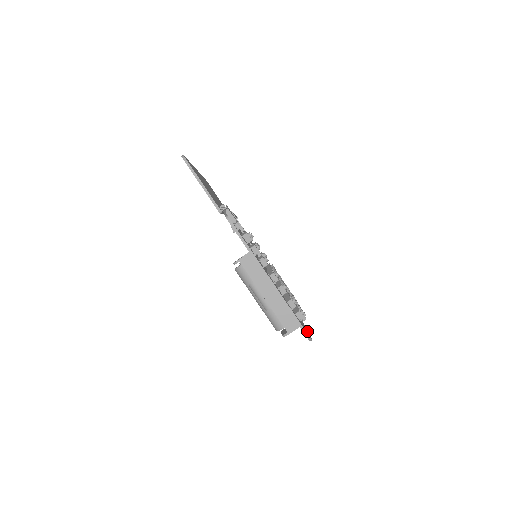
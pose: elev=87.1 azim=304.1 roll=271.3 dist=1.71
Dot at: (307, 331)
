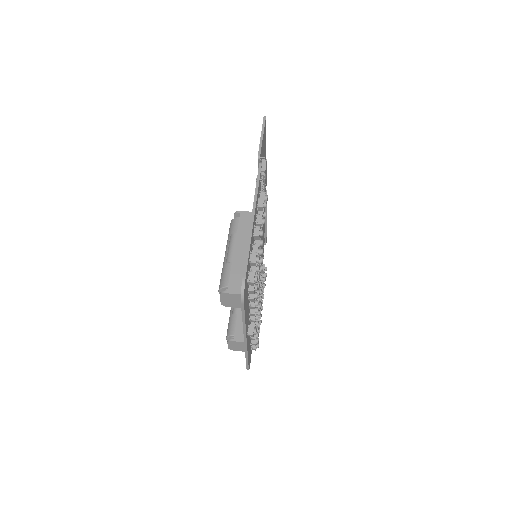
Dot at: occluded
